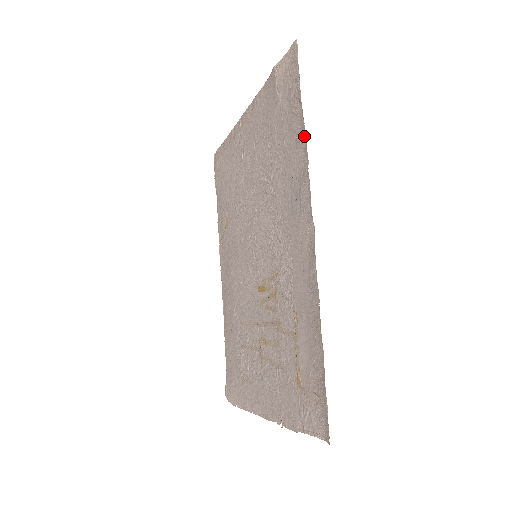
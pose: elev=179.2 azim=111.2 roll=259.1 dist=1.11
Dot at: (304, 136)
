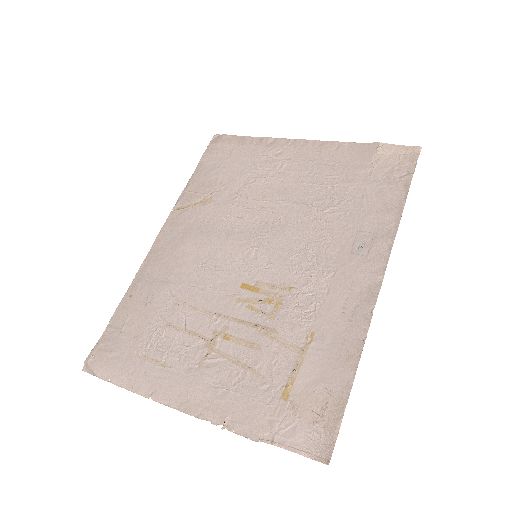
Dot at: (401, 211)
